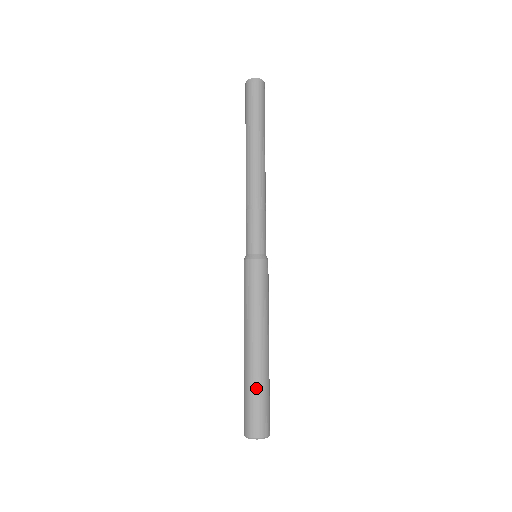
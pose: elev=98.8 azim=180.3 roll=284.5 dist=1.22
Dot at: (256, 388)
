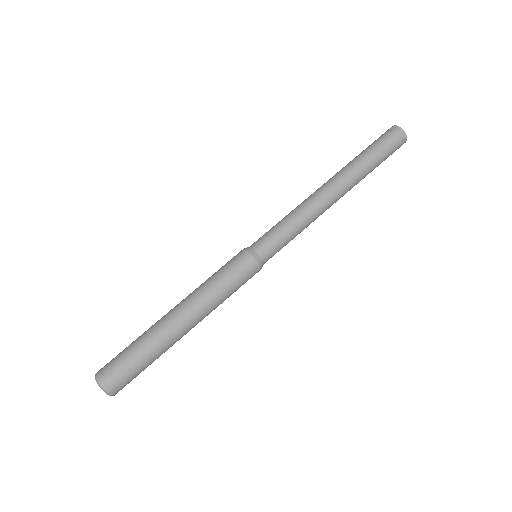
Dot at: (151, 357)
